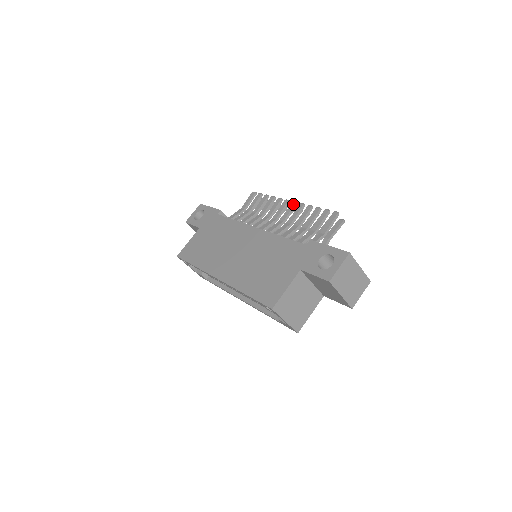
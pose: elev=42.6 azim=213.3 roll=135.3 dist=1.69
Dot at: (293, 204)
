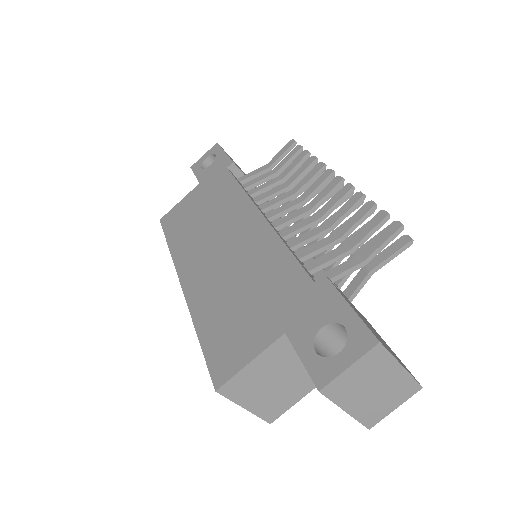
Dot at: (336, 181)
